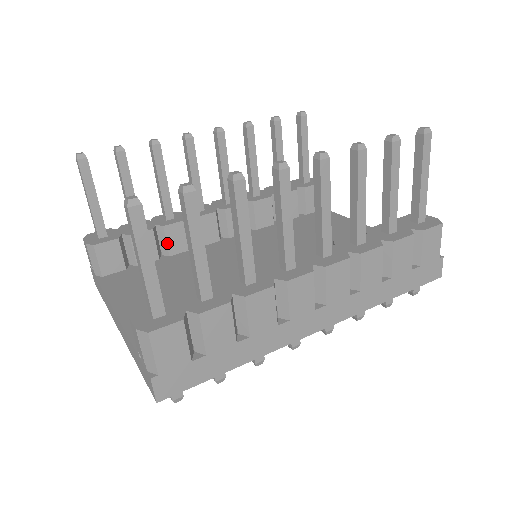
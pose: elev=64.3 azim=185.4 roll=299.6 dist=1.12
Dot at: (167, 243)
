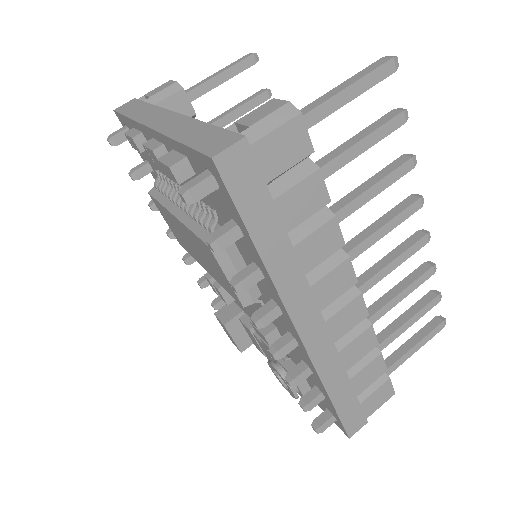
Dot at: occluded
